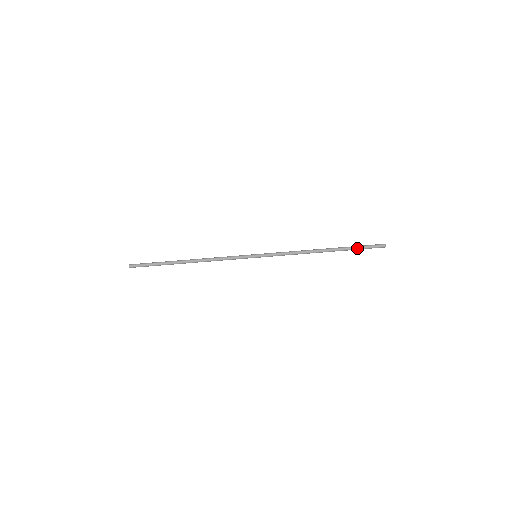
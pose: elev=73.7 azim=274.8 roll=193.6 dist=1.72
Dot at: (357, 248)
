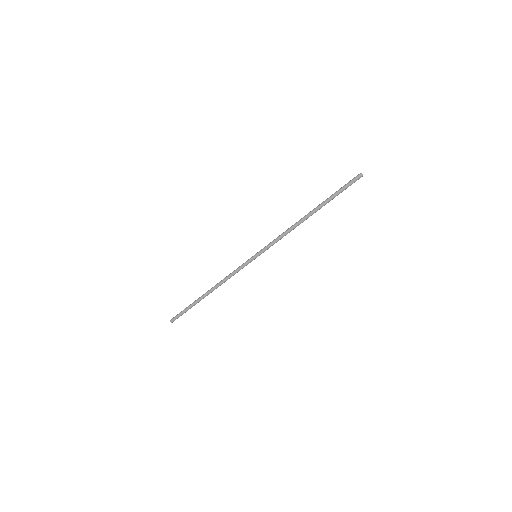
Dot at: (337, 195)
